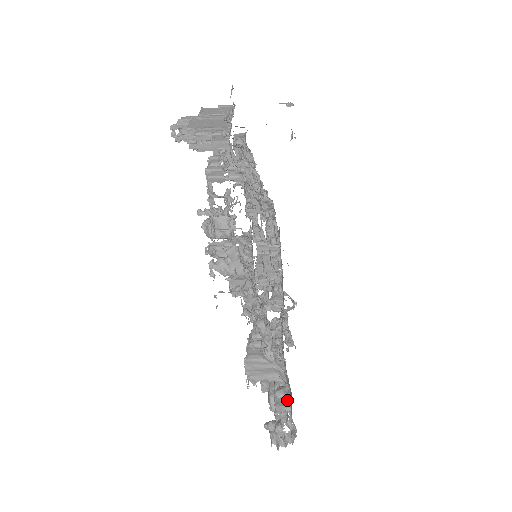
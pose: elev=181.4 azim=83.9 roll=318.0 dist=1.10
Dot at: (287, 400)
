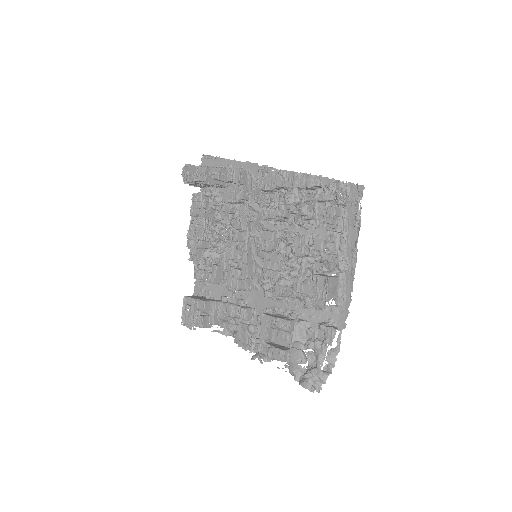
Dot at: (331, 326)
